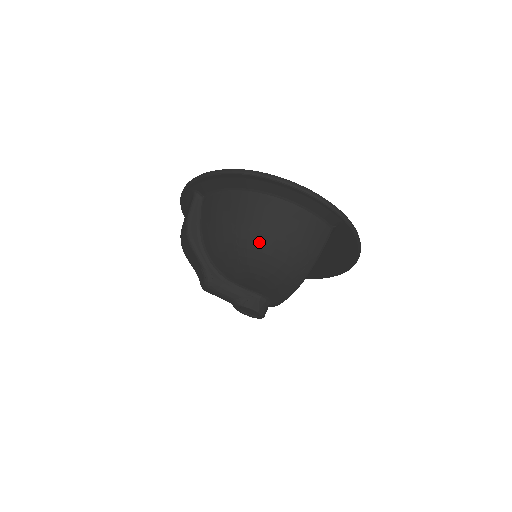
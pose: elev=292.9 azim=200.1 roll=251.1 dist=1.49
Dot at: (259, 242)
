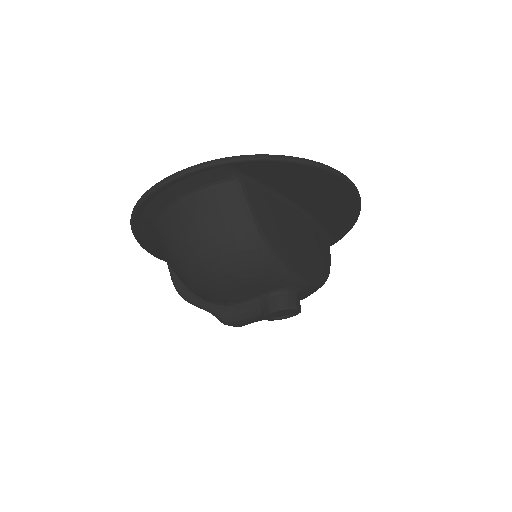
Dot at: (190, 259)
